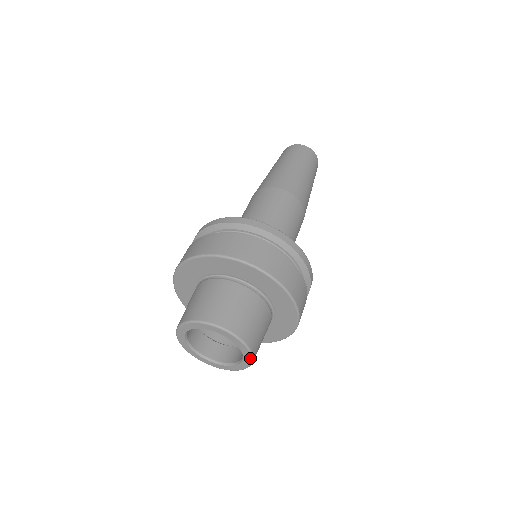
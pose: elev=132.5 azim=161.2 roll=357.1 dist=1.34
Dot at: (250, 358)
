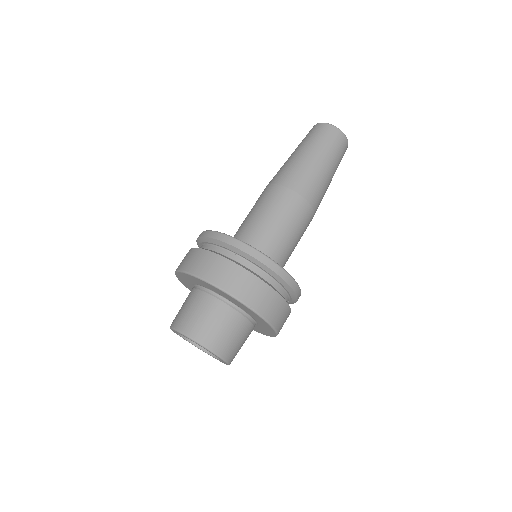
Dot at: (218, 357)
